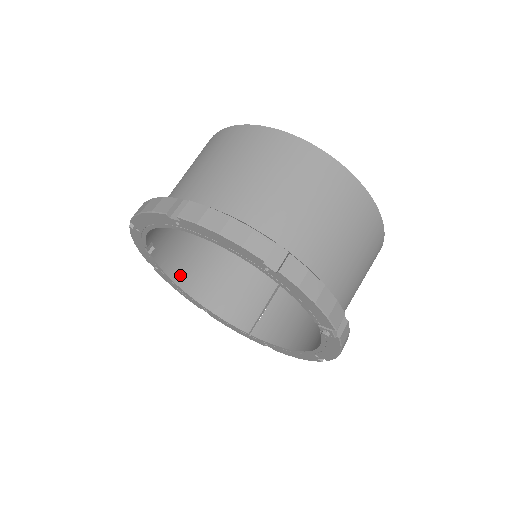
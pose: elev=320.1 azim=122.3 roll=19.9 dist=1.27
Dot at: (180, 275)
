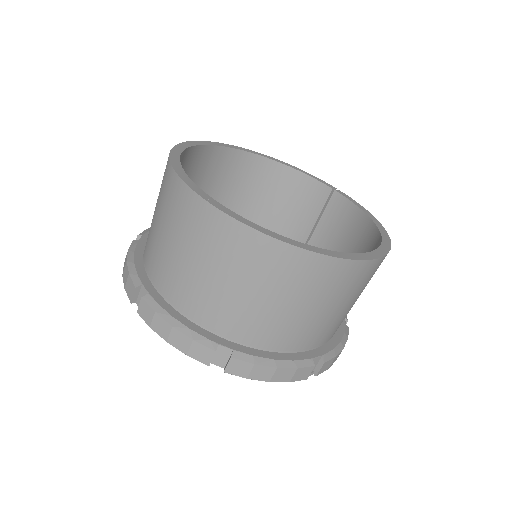
Dot at: occluded
